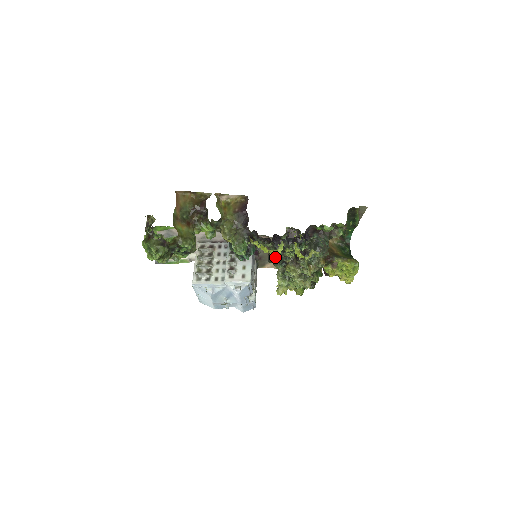
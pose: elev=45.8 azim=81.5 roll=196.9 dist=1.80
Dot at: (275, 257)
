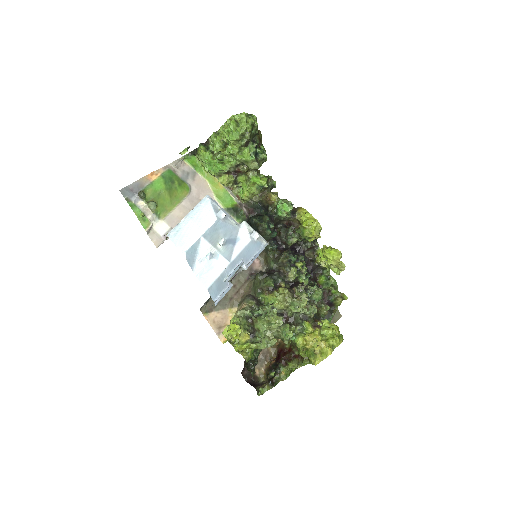
Dot at: (271, 273)
